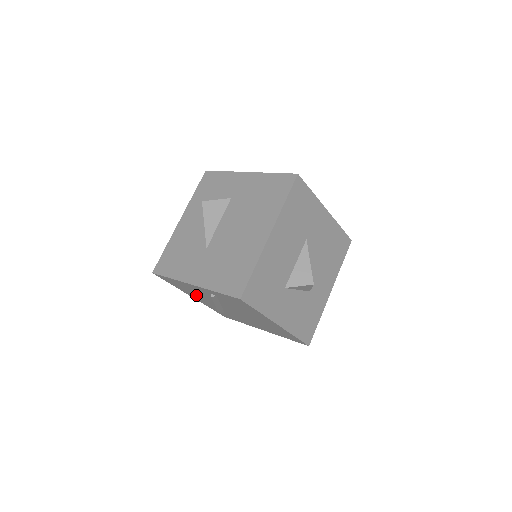
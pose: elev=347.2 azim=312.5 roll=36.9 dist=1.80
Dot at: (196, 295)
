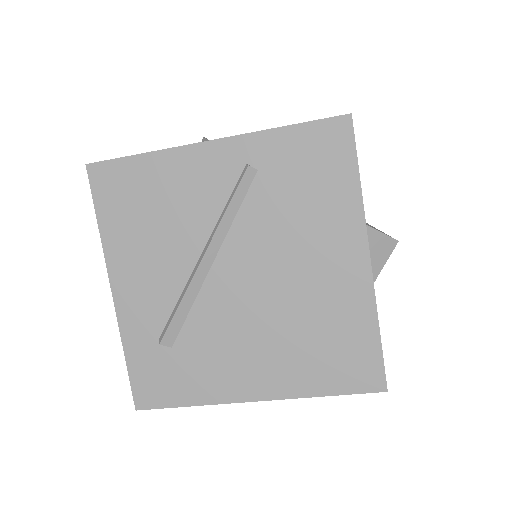
Dot at: (151, 249)
